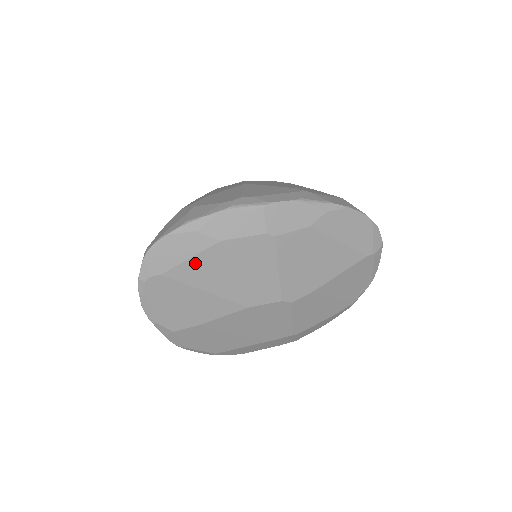
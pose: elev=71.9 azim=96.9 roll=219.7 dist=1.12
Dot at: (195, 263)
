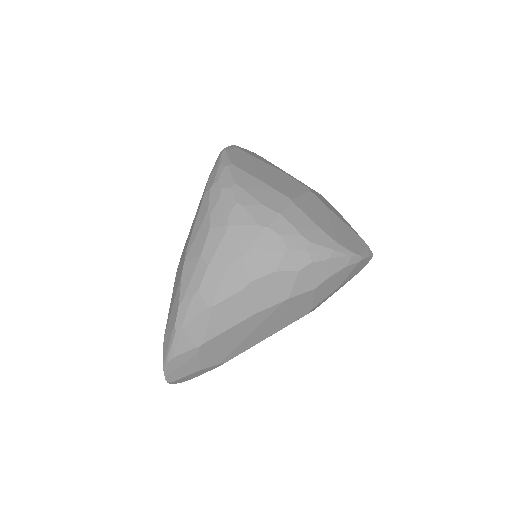
Dot at: occluded
